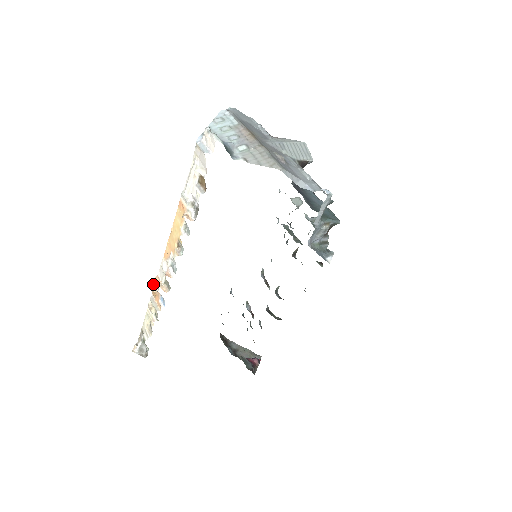
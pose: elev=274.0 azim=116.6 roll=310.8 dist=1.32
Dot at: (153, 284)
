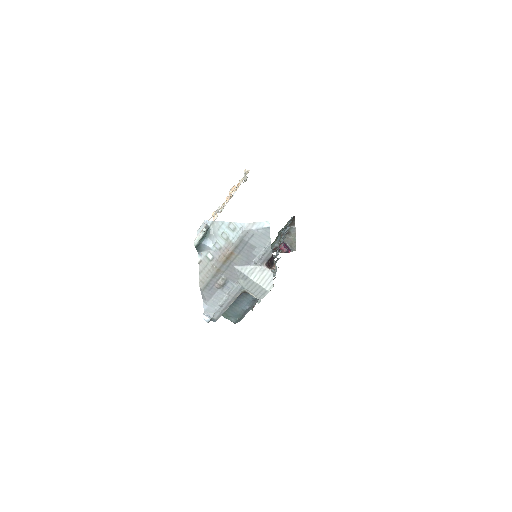
Dot at: occluded
